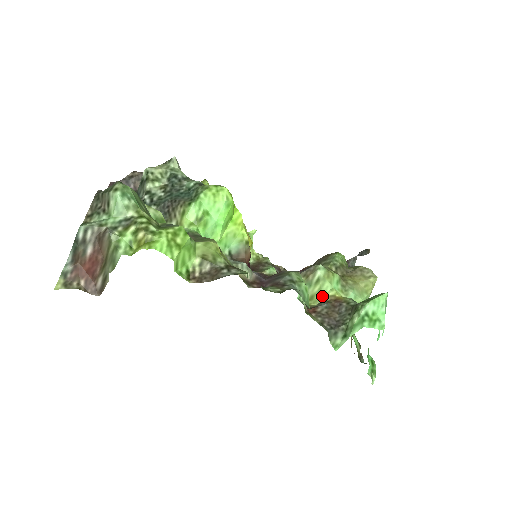
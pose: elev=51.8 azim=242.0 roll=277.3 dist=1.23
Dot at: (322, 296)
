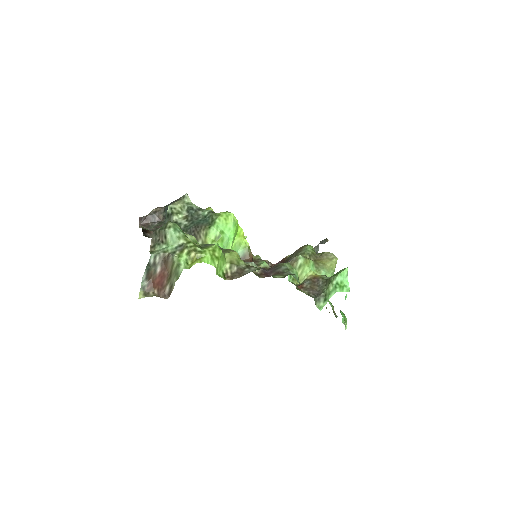
Dot at: (304, 276)
